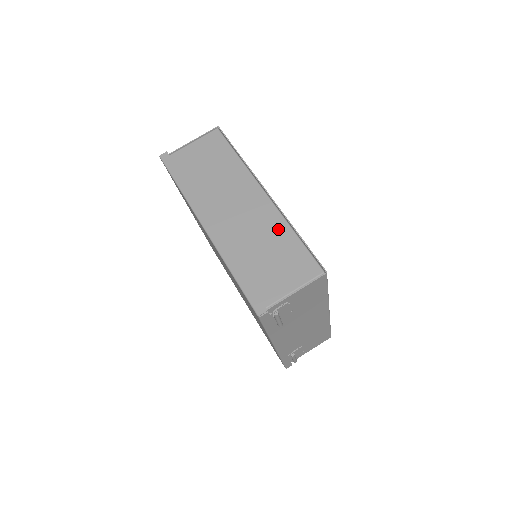
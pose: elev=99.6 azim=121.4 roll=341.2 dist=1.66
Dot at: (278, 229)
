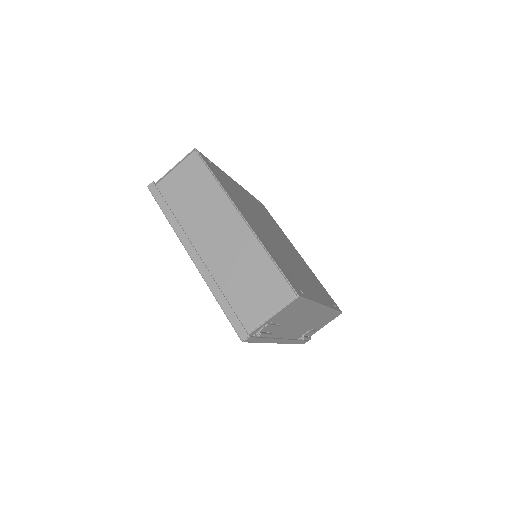
Dot at: (254, 255)
